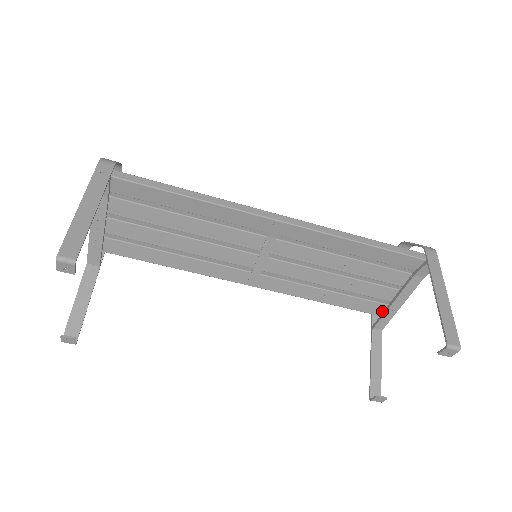
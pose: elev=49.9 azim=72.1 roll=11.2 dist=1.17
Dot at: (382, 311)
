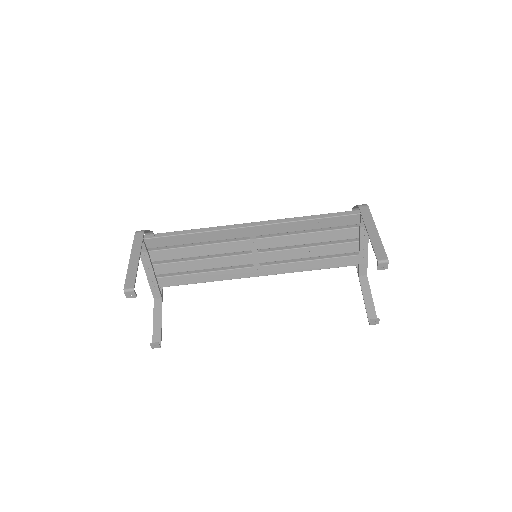
Dot at: (357, 261)
